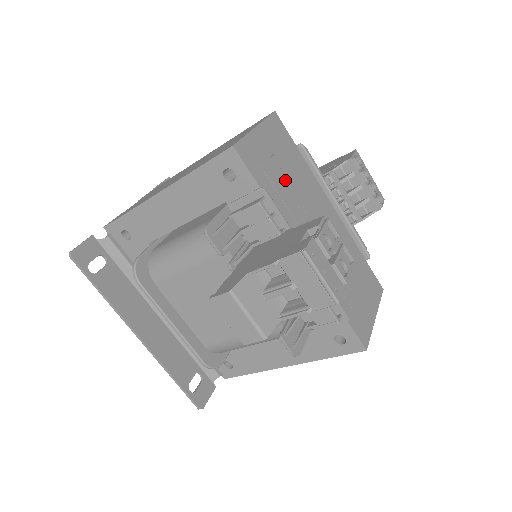
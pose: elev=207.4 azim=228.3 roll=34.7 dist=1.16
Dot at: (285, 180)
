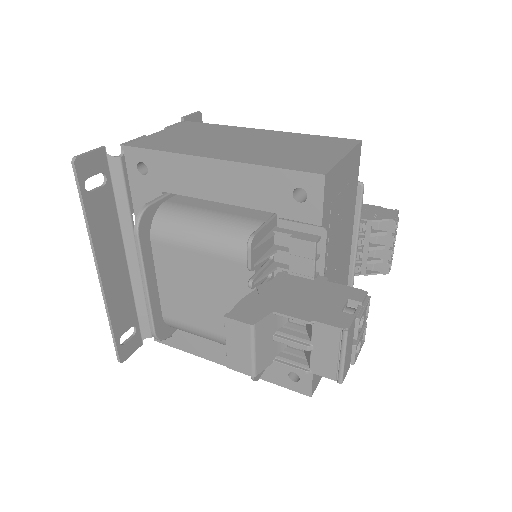
Dot at: (338, 219)
